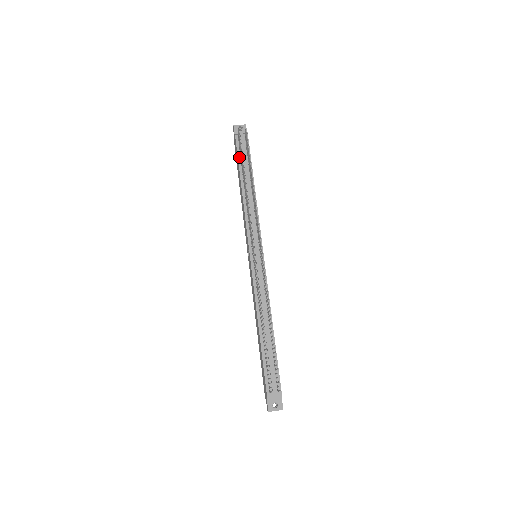
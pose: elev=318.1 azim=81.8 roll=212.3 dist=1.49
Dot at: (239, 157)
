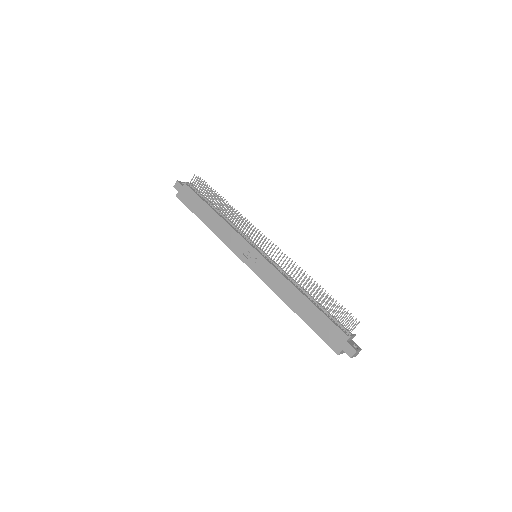
Dot at: (199, 196)
